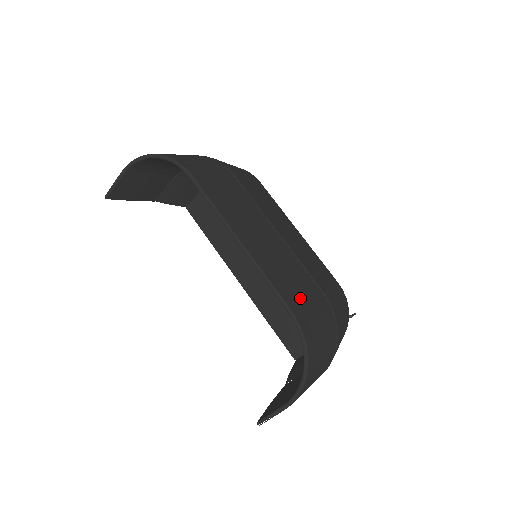
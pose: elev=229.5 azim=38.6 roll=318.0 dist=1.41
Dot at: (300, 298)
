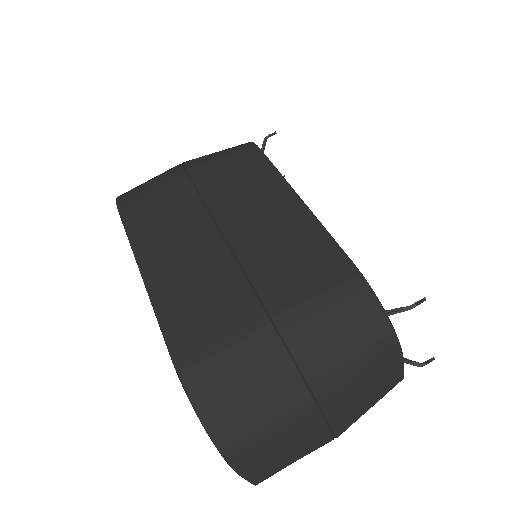
Dot at: (202, 331)
